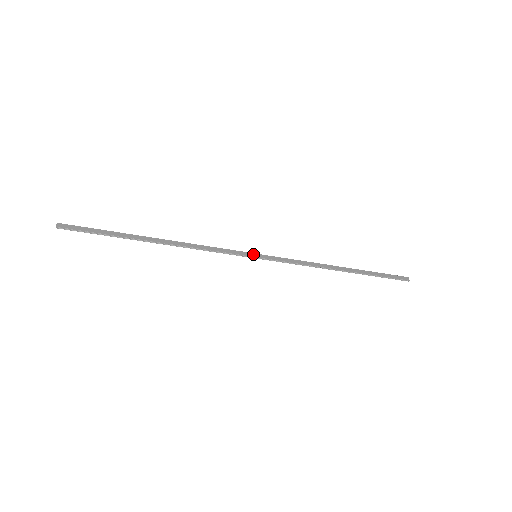
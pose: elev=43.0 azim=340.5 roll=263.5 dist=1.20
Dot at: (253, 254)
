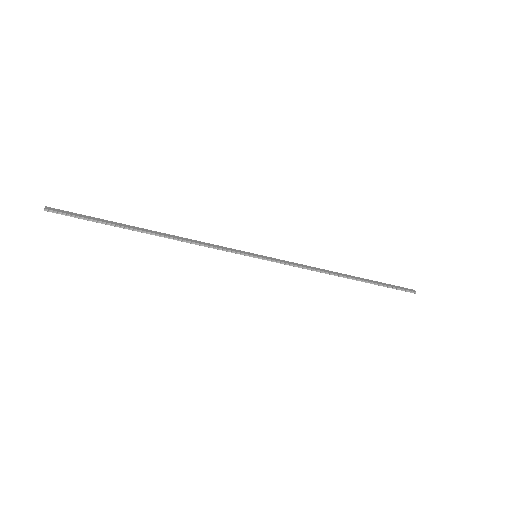
Dot at: (253, 254)
